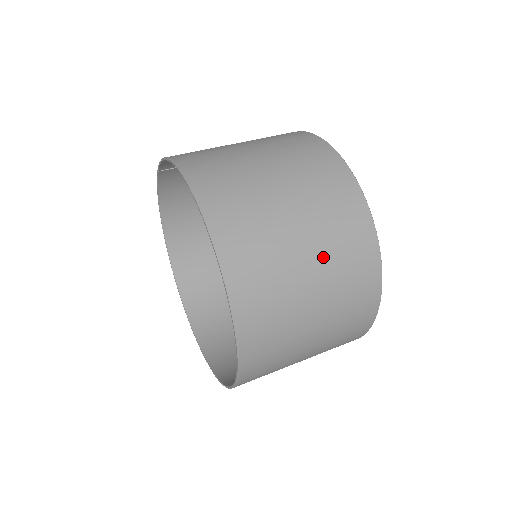
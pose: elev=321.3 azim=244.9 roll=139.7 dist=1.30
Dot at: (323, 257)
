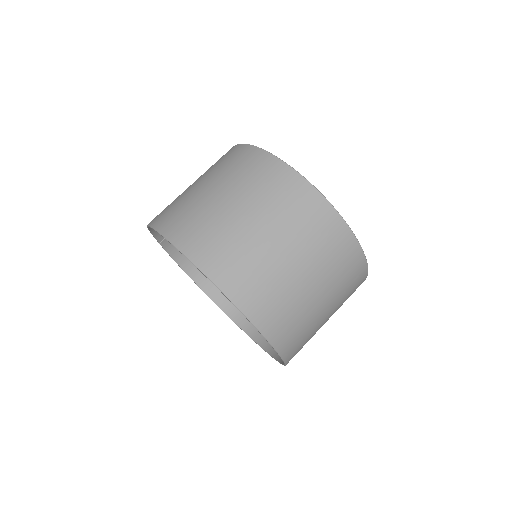
Dot at: (268, 215)
